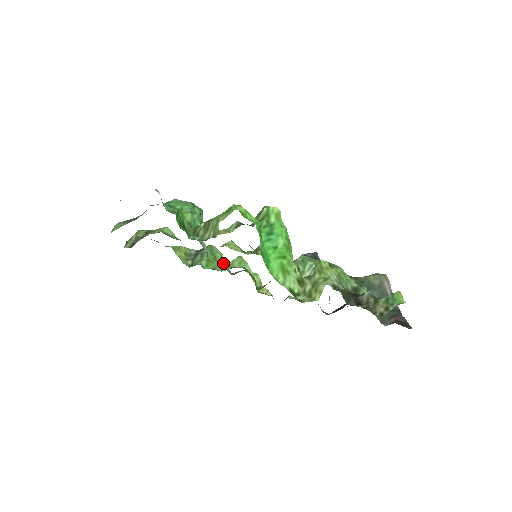
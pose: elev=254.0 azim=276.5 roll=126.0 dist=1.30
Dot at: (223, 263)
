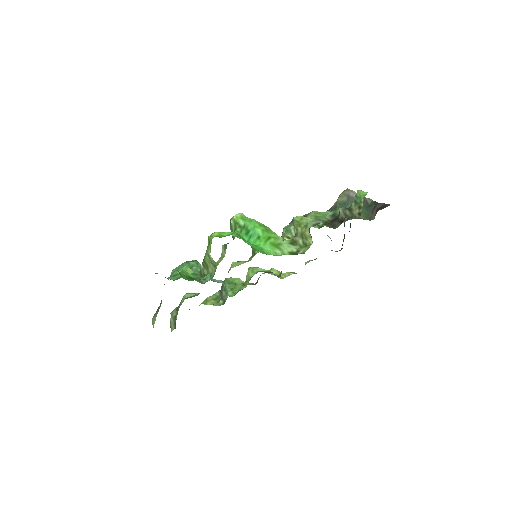
Dot at: occluded
